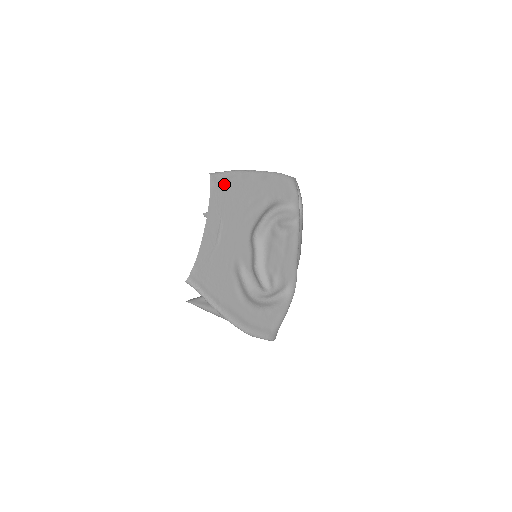
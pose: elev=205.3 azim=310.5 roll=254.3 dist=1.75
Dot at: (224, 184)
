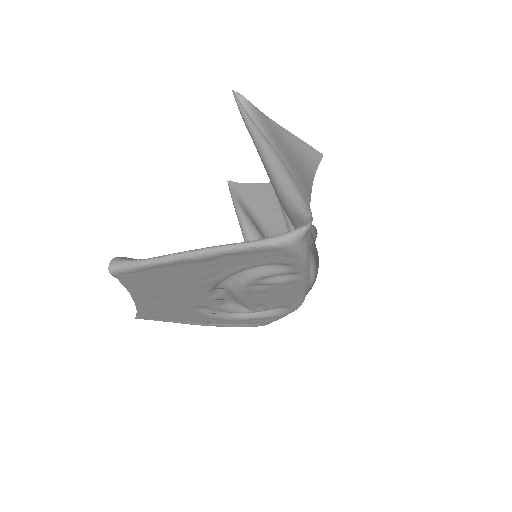
Dot at: (139, 274)
